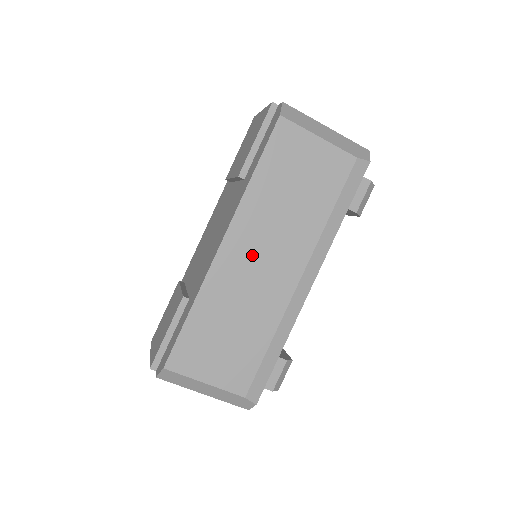
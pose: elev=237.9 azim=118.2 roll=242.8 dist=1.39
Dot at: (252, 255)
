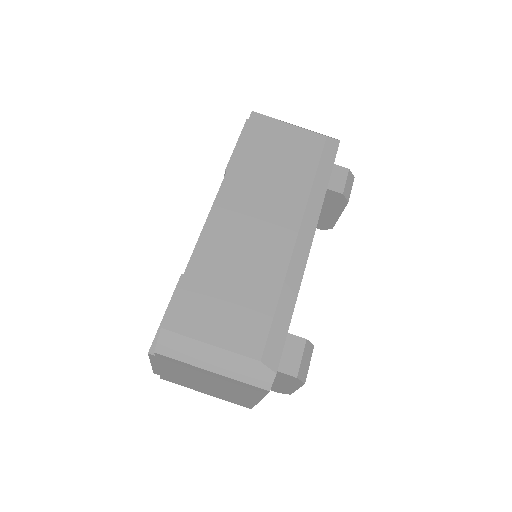
Dot at: (245, 214)
